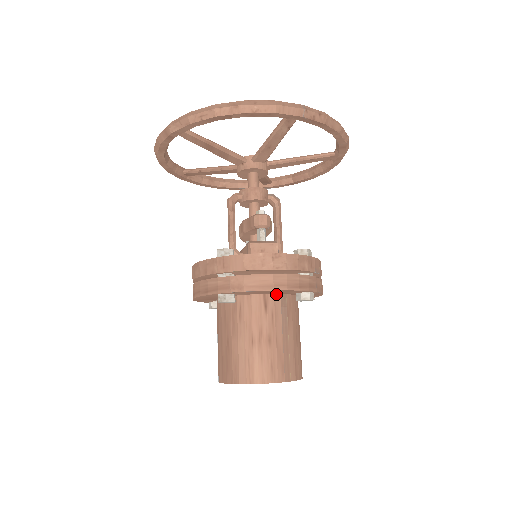
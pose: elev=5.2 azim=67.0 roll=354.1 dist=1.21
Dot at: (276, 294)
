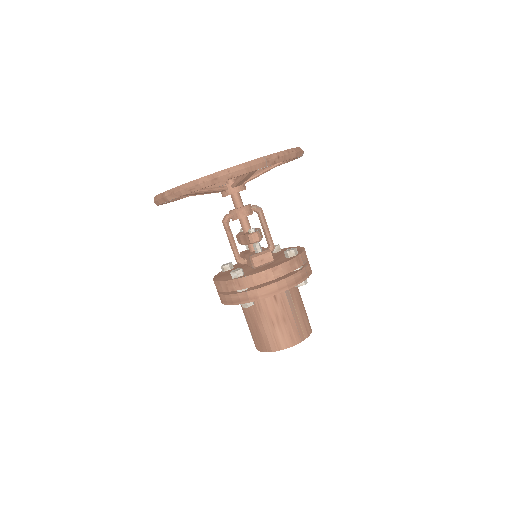
Dot at: occluded
